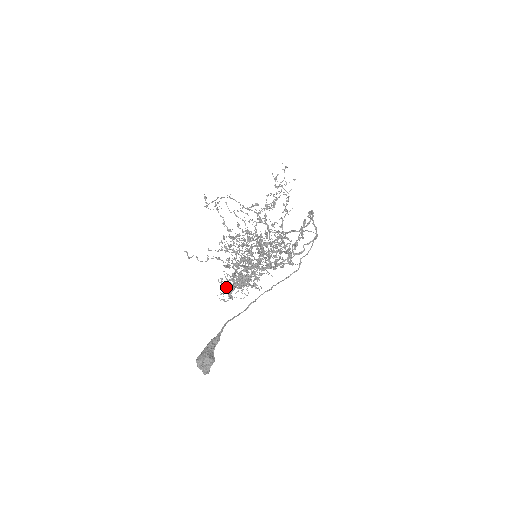
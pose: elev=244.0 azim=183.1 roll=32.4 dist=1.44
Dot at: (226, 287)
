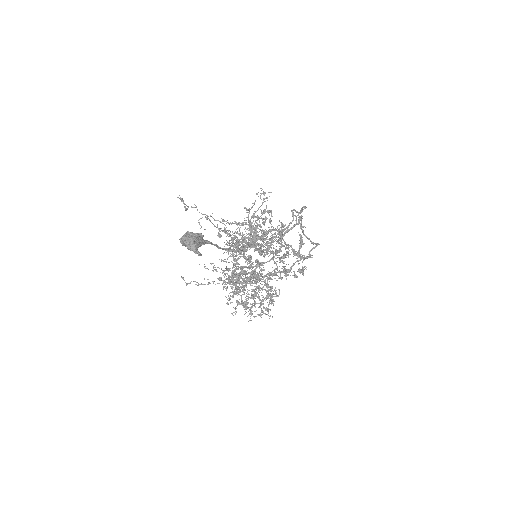
Dot at: (226, 269)
